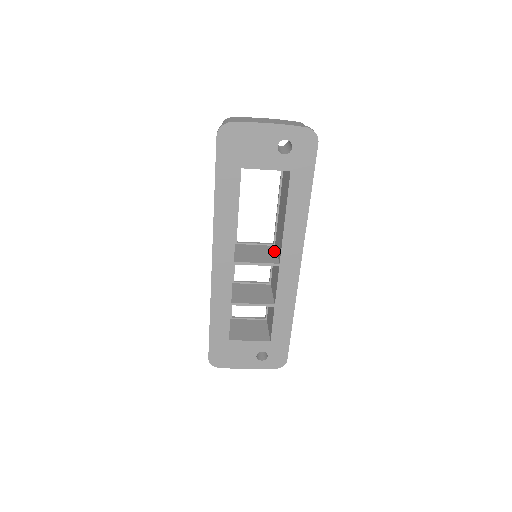
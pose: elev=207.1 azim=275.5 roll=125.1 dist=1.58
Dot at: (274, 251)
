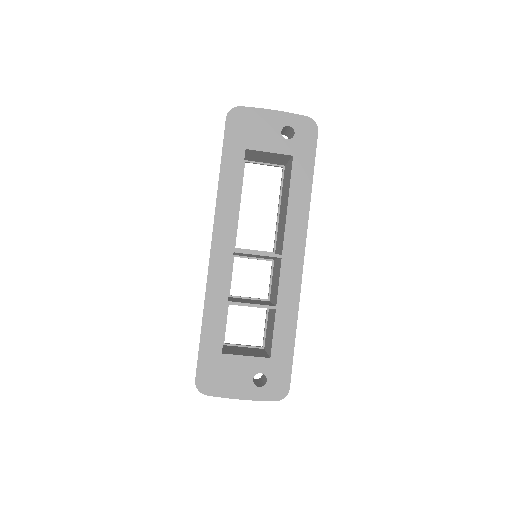
Dot at: occluded
